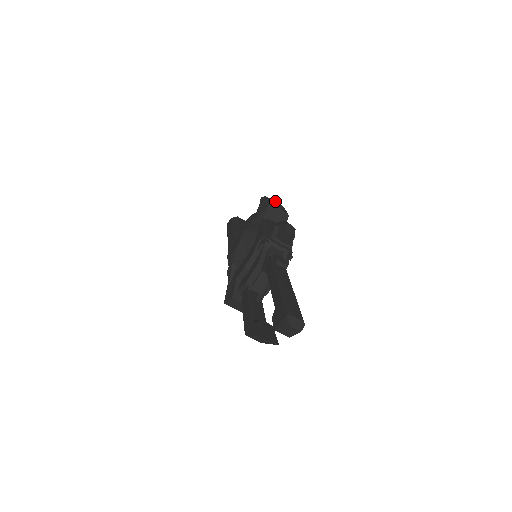
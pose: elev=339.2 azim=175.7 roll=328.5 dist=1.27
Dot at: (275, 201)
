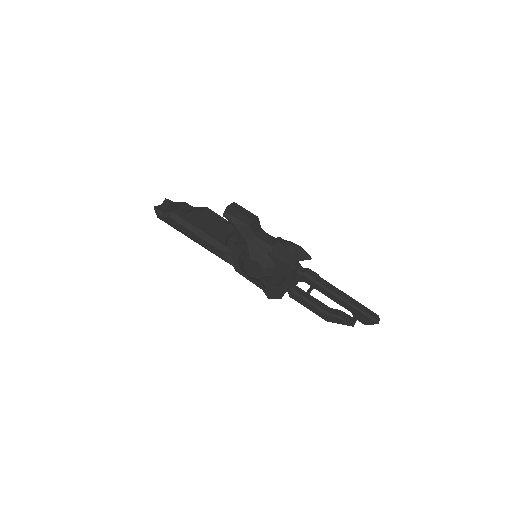
Dot at: (232, 208)
